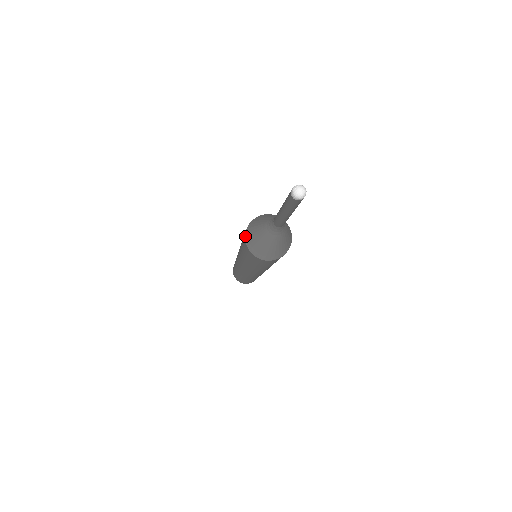
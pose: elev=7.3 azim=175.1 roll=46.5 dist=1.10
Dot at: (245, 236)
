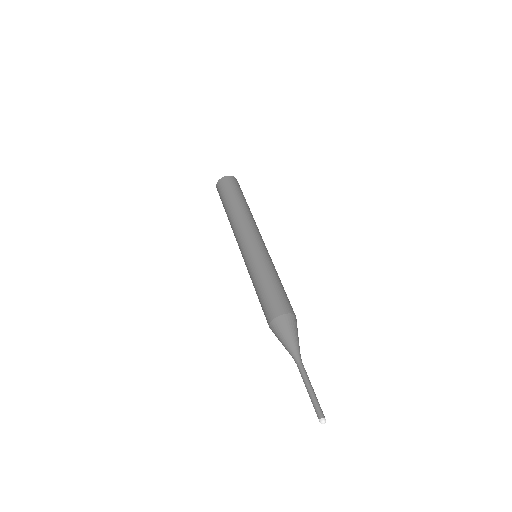
Dot at: occluded
